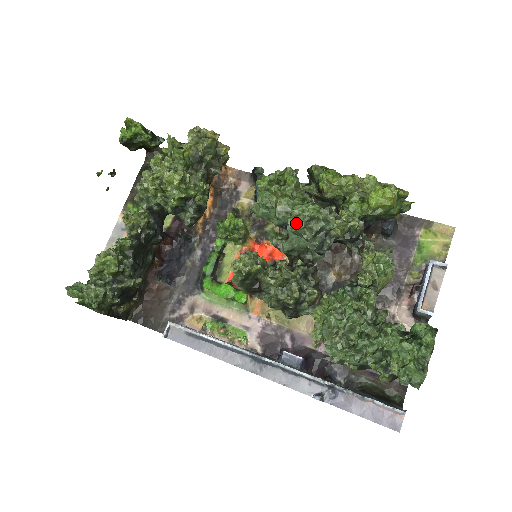
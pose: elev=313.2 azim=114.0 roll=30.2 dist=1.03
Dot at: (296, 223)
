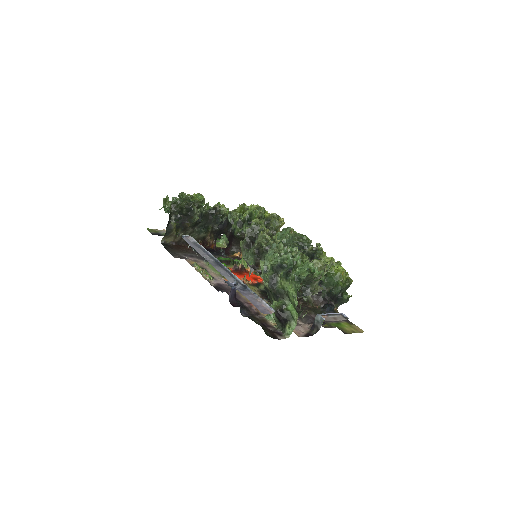
Dot at: (295, 234)
